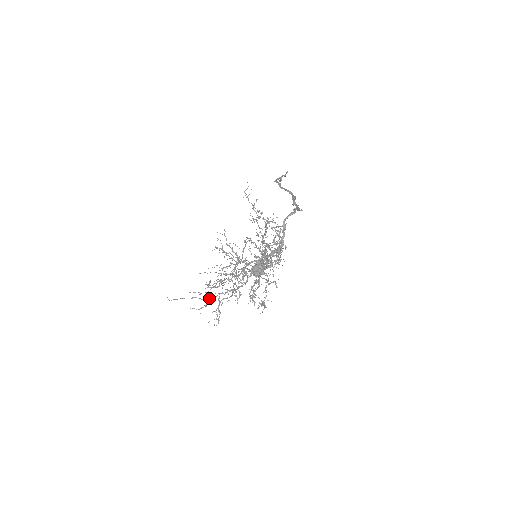
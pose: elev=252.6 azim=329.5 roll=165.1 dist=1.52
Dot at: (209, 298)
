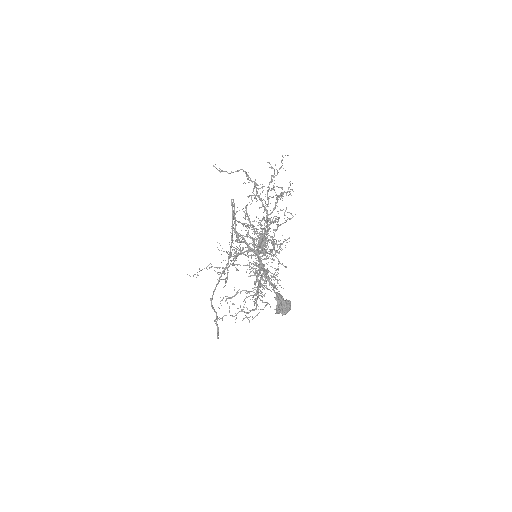
Dot at: (264, 251)
